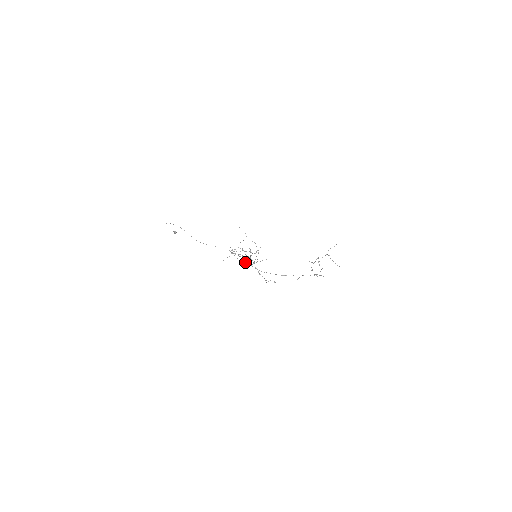
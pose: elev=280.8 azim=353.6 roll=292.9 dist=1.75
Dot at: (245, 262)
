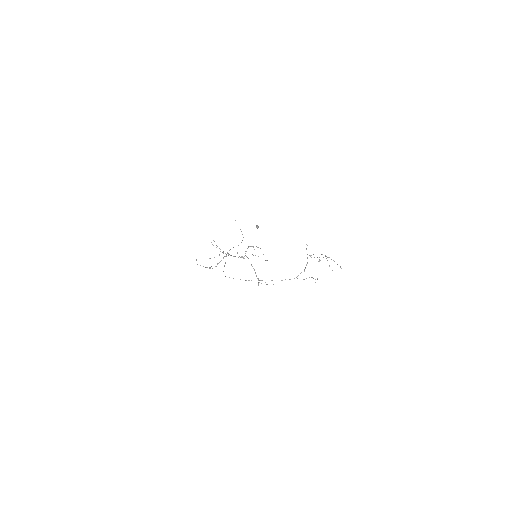
Dot at: (224, 265)
